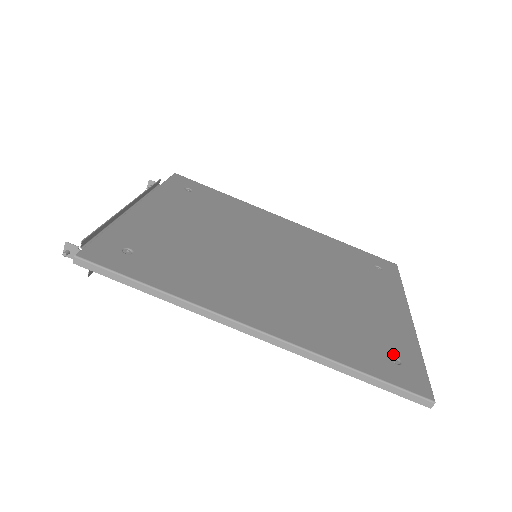
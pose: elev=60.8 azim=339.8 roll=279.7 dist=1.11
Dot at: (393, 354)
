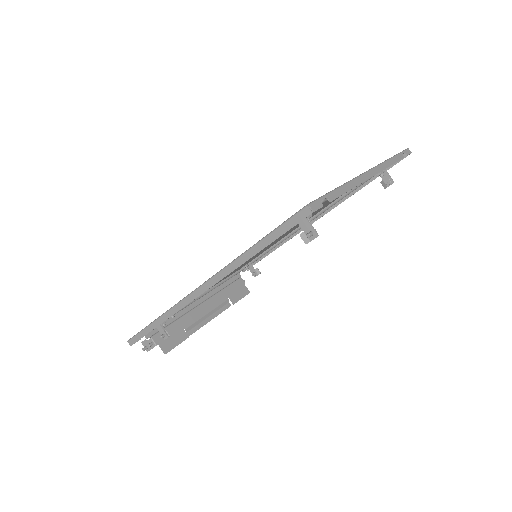
Dot at: occluded
